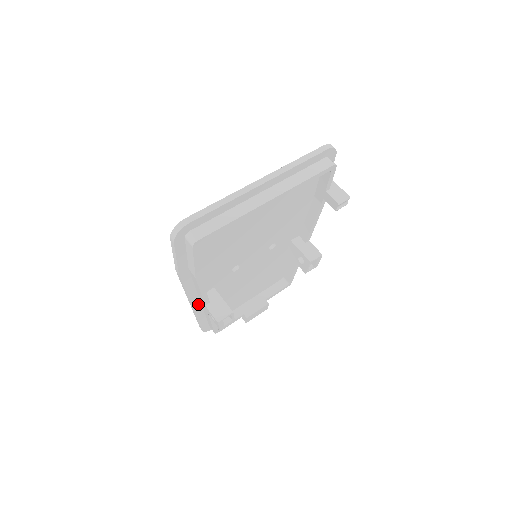
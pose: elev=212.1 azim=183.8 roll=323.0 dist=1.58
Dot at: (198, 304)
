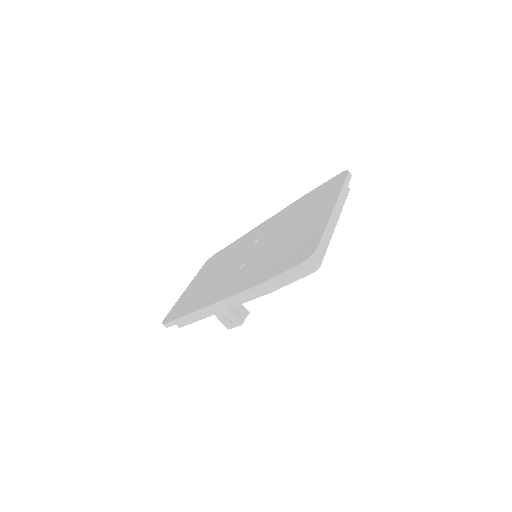
Dot at: occluded
